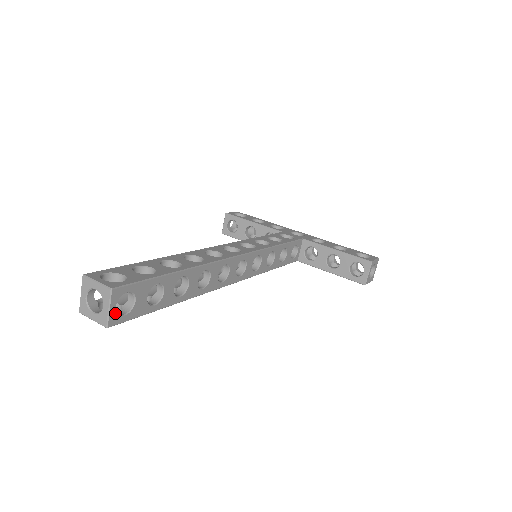
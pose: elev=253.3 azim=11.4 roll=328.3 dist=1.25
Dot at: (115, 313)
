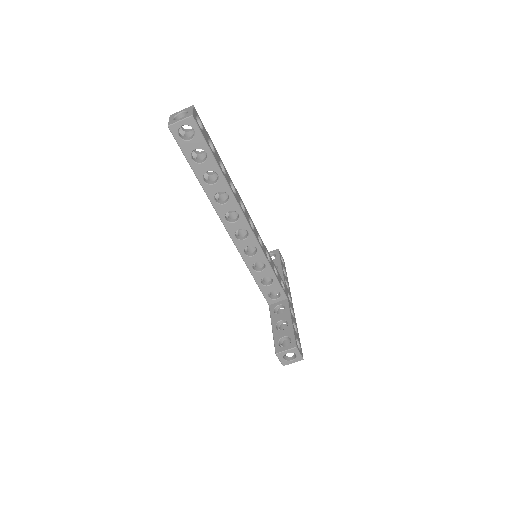
Dot at: (179, 127)
